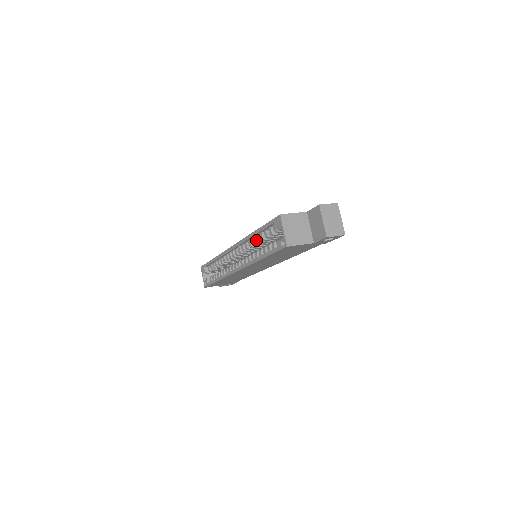
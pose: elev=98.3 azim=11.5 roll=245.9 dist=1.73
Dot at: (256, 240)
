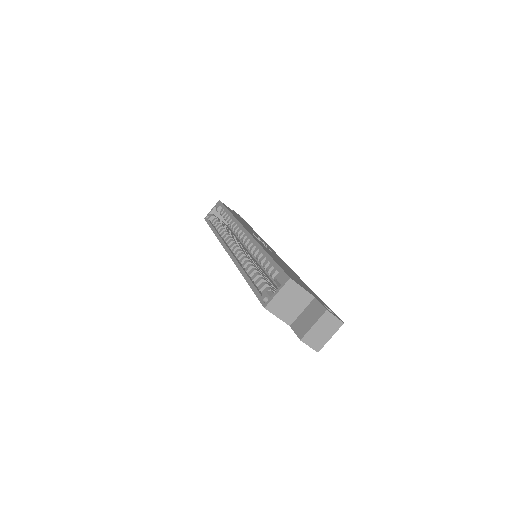
Dot at: (261, 258)
